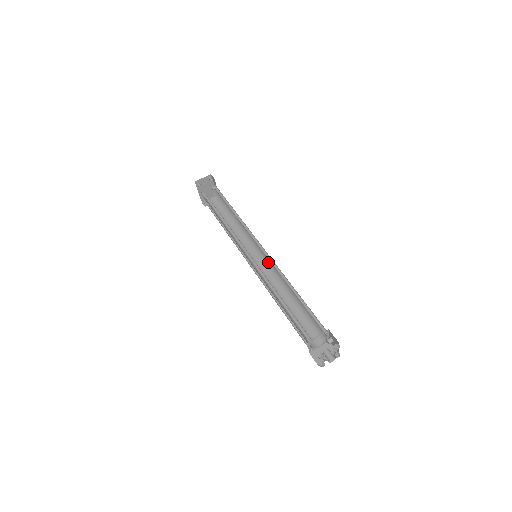
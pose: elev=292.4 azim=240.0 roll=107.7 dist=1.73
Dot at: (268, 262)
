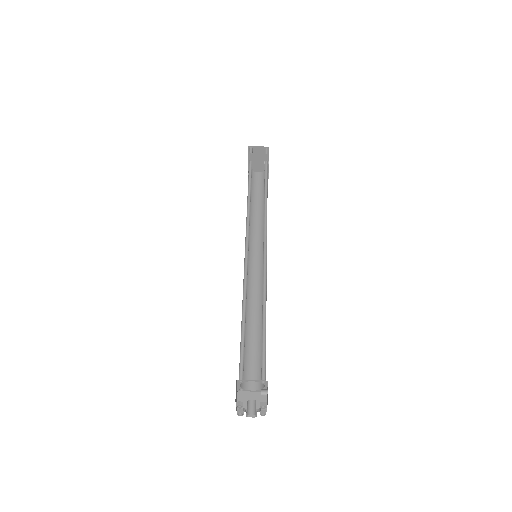
Dot at: occluded
